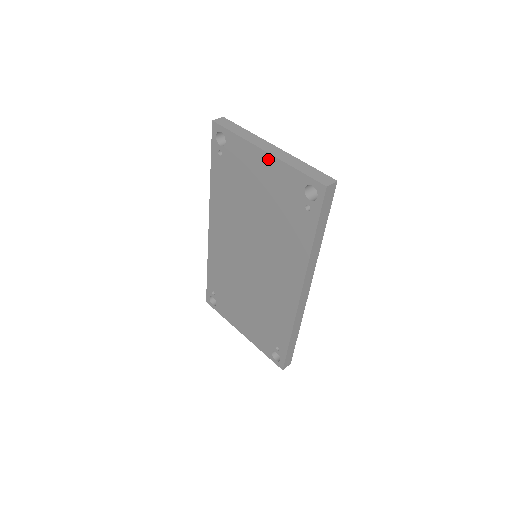
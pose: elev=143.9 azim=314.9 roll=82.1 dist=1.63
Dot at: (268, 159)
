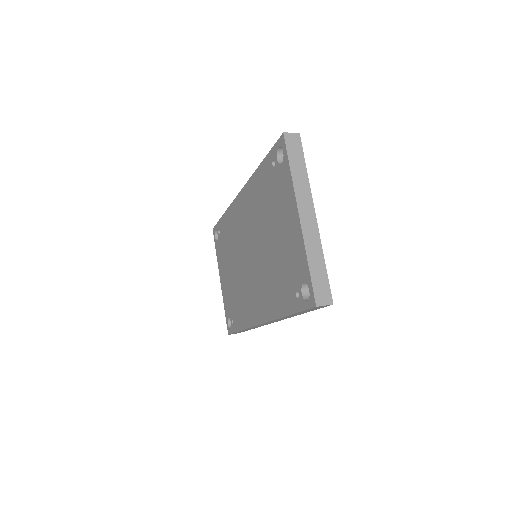
Dot at: (297, 225)
